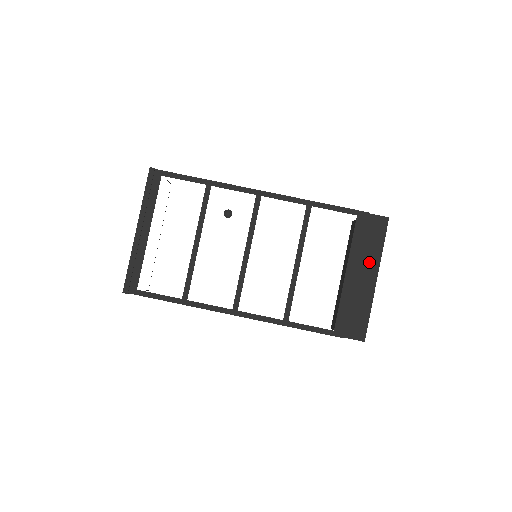
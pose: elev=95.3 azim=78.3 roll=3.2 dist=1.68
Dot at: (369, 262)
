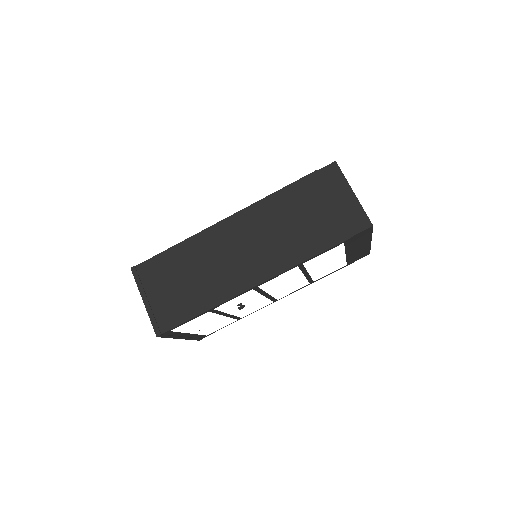
Dot at: (362, 243)
